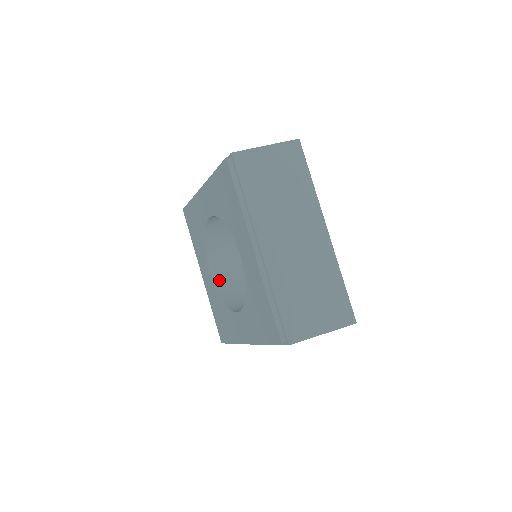
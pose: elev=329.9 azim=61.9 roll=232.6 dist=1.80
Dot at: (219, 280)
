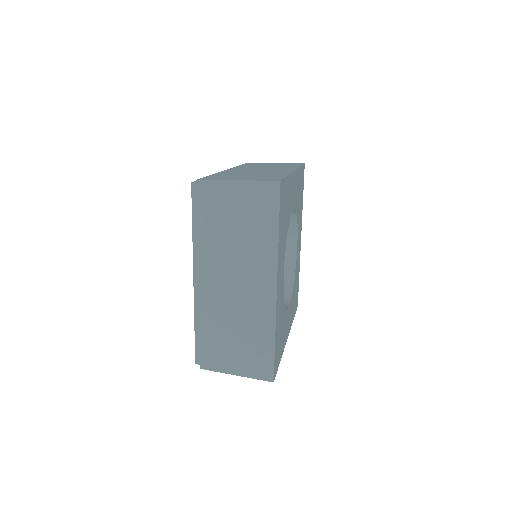
Dot at: occluded
